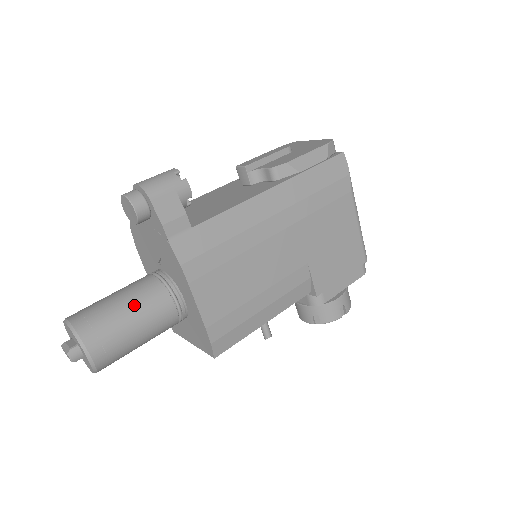
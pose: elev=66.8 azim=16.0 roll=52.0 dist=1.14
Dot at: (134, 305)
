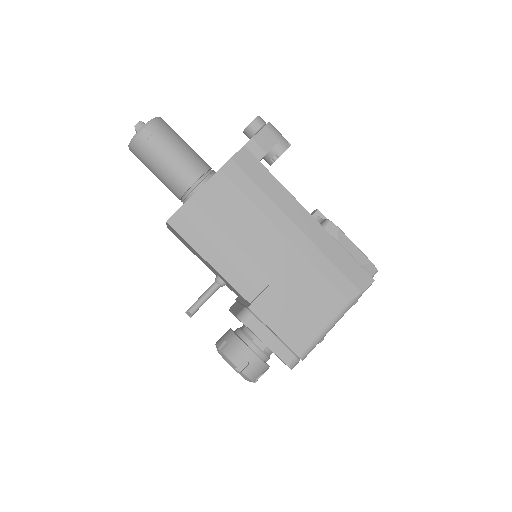
Dot at: (188, 151)
